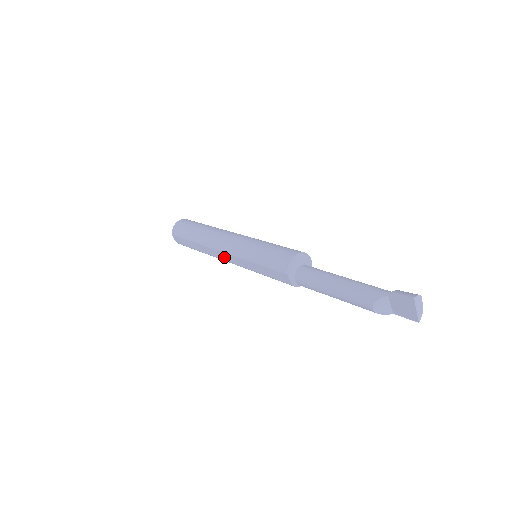
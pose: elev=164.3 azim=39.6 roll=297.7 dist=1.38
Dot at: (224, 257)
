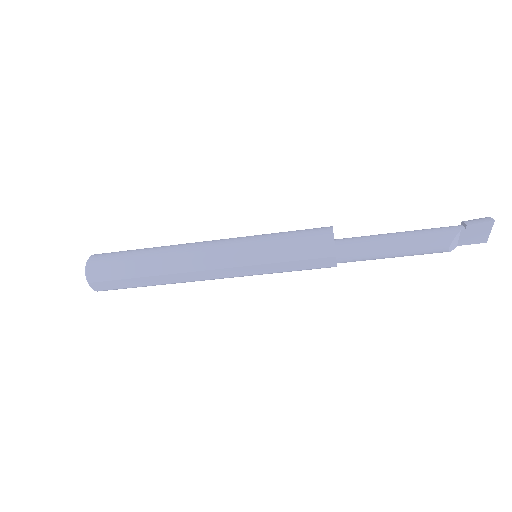
Dot at: (211, 275)
